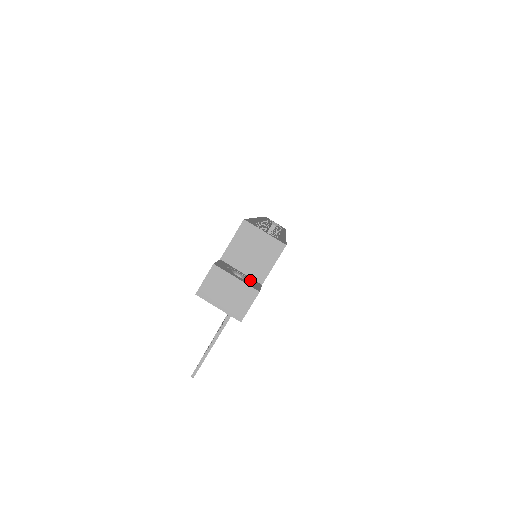
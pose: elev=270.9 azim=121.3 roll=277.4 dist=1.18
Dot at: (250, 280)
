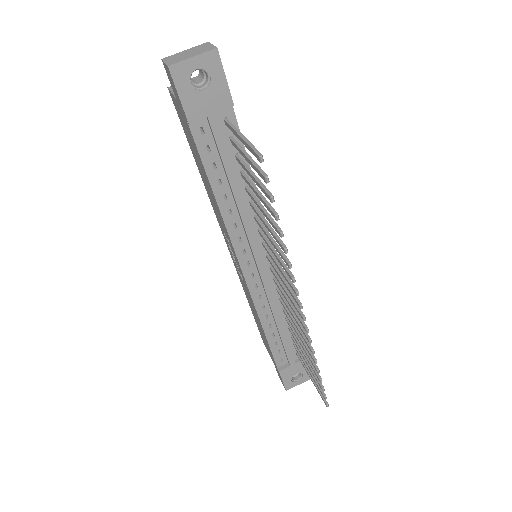
Dot at: occluded
